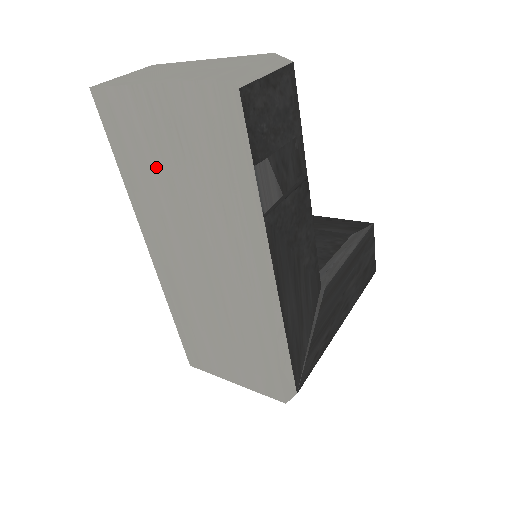
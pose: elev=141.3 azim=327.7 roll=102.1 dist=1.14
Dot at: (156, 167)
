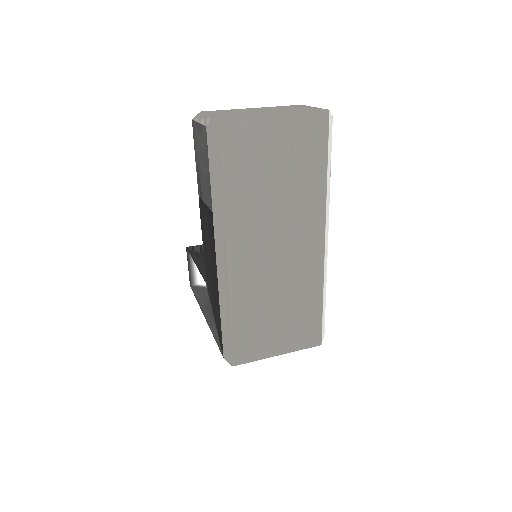
Dot at: (262, 175)
